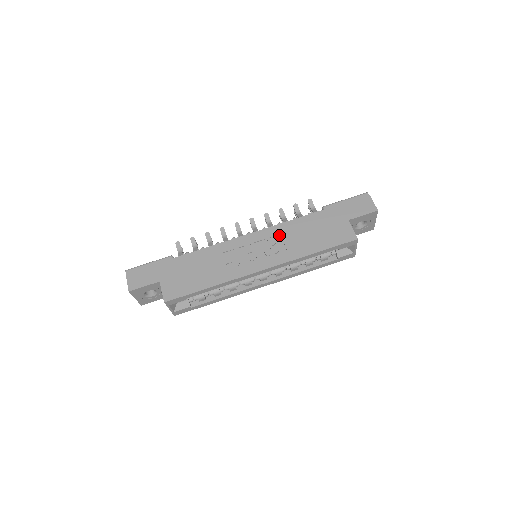
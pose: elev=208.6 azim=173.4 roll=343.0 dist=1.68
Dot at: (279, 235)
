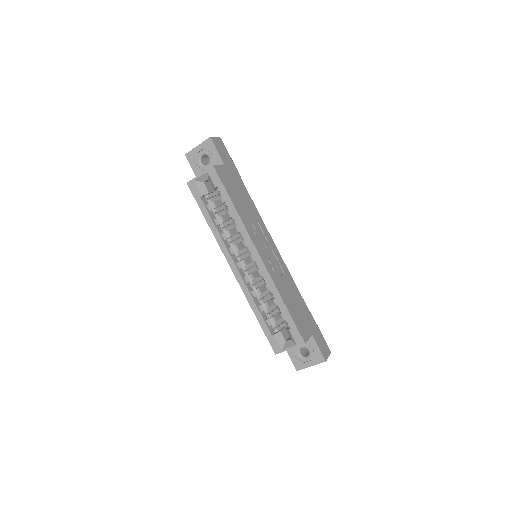
Dot at: (283, 272)
